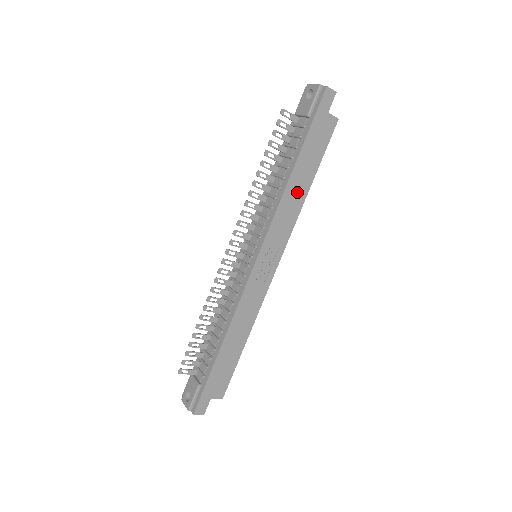
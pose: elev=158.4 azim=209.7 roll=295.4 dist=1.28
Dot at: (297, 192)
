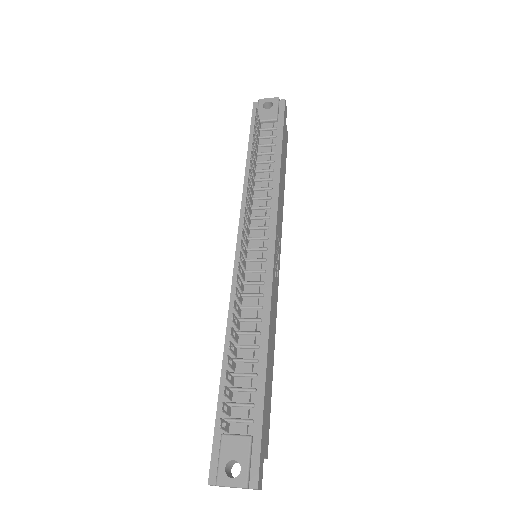
Dot at: (282, 187)
